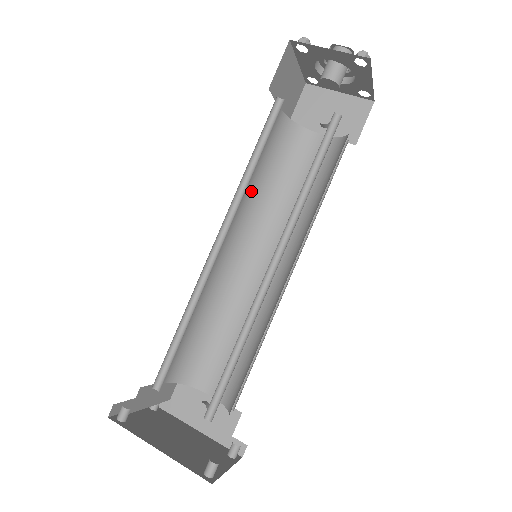
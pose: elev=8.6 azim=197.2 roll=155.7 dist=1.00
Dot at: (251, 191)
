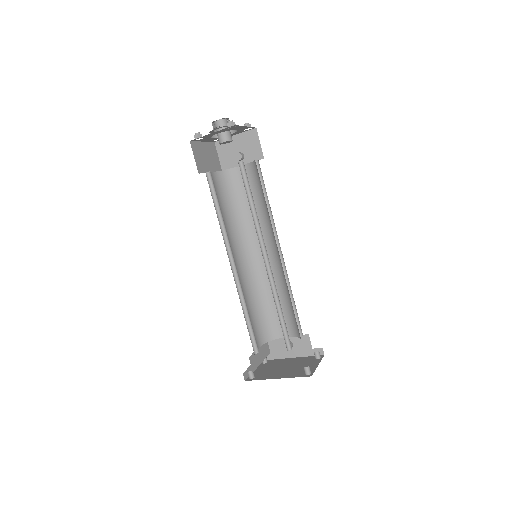
Dot at: (230, 224)
